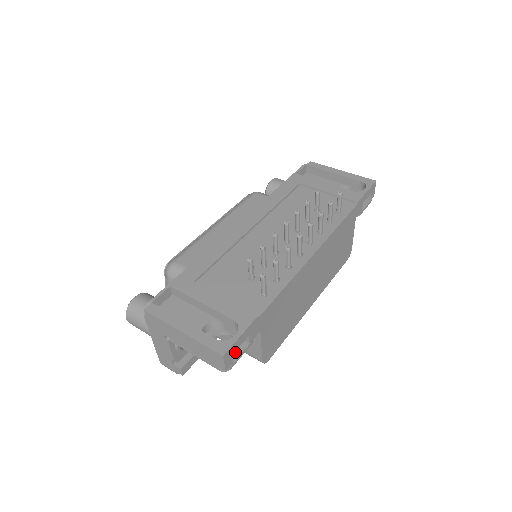
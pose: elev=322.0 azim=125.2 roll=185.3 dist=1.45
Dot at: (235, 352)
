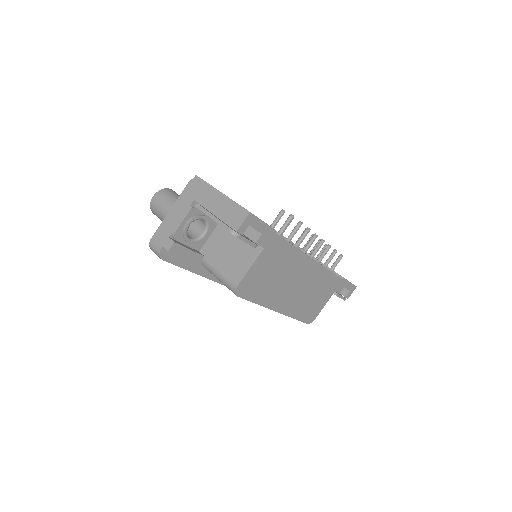
Dot at: occluded
